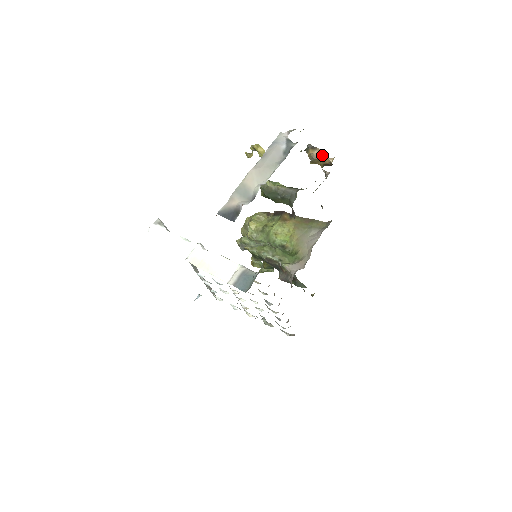
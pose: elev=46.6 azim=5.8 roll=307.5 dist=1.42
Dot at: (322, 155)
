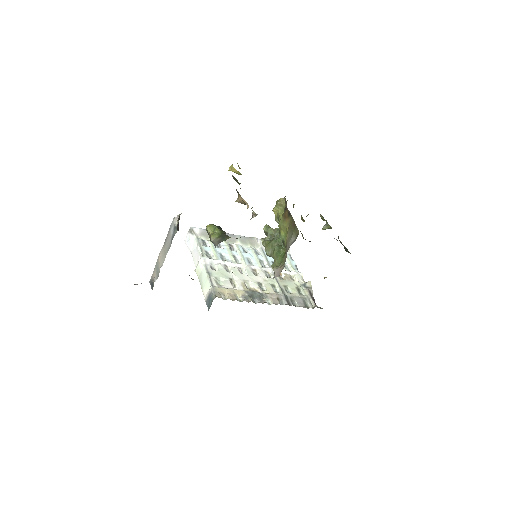
Dot at: (244, 201)
